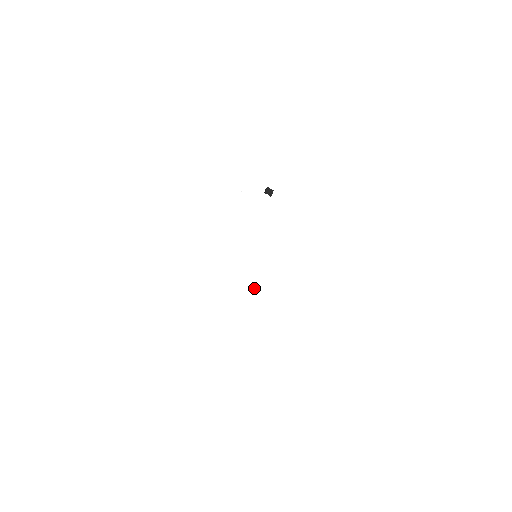
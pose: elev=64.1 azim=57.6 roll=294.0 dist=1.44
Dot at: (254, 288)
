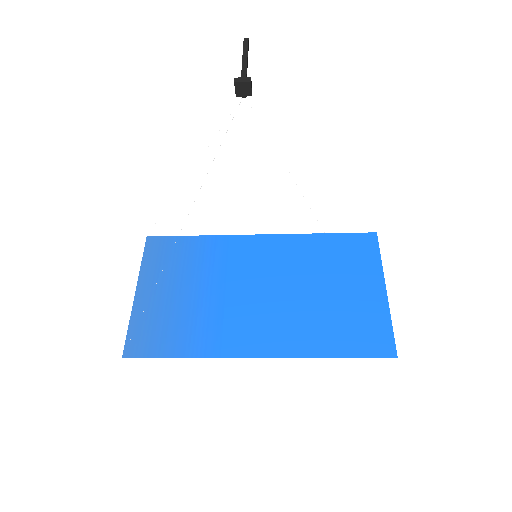
Dot at: (286, 210)
